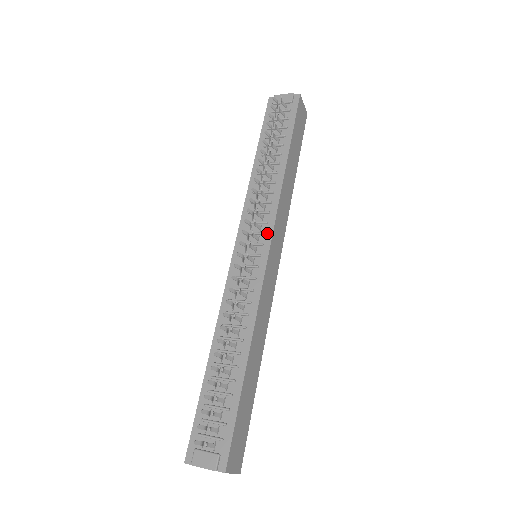
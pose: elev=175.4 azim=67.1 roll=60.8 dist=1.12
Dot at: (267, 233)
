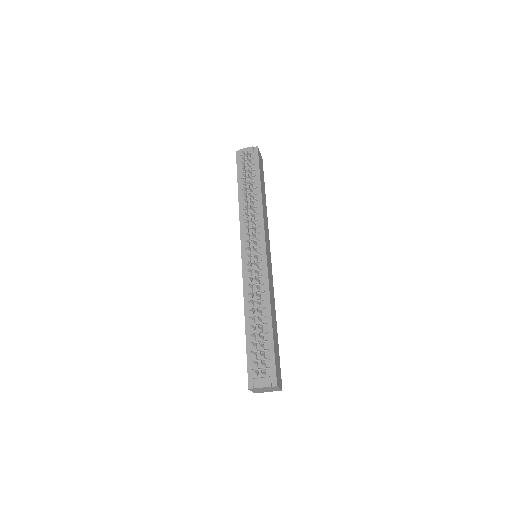
Dot at: (261, 239)
